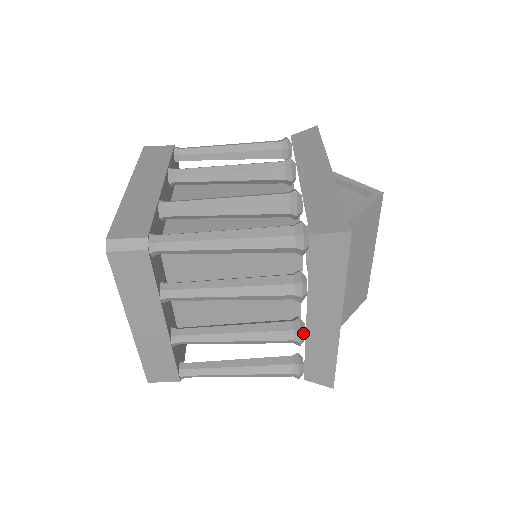
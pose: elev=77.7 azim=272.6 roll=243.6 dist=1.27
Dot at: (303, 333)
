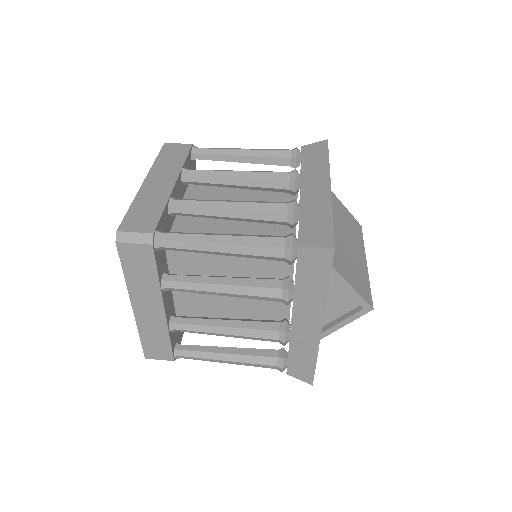
Dot at: (297, 204)
